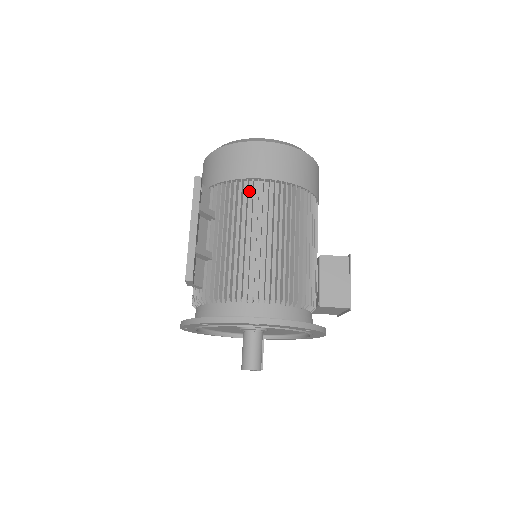
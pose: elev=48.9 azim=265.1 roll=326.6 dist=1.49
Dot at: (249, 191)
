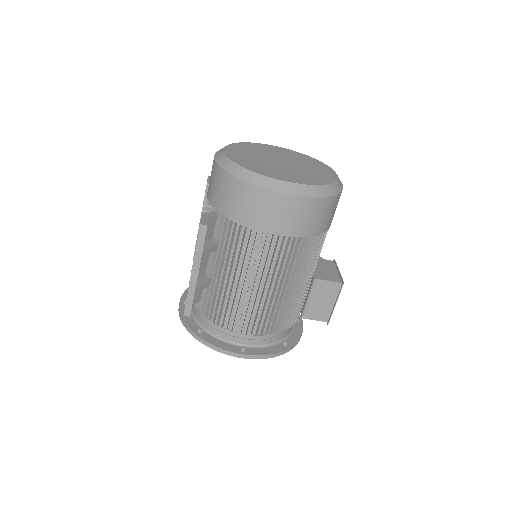
Dot at: (256, 238)
